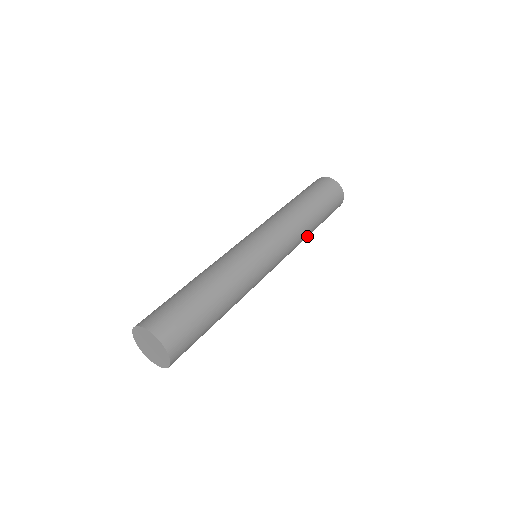
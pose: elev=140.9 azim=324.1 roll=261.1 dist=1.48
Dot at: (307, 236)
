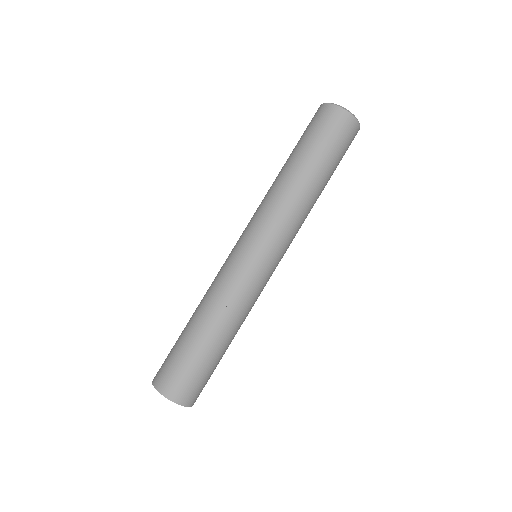
Dot at: occluded
